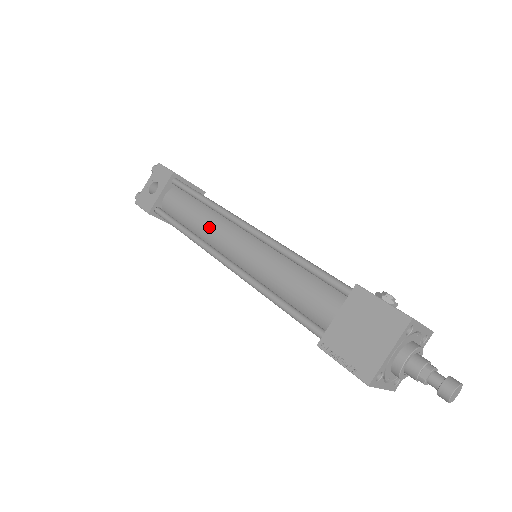
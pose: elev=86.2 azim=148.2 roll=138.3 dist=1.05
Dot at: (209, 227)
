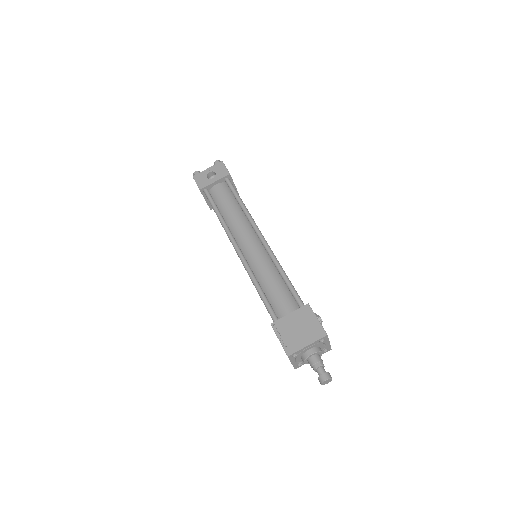
Dot at: (237, 223)
